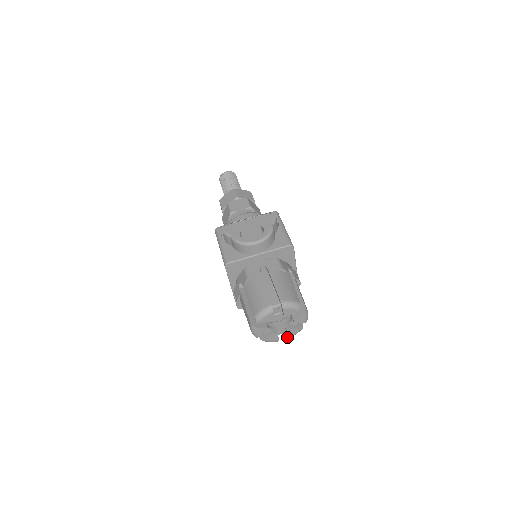
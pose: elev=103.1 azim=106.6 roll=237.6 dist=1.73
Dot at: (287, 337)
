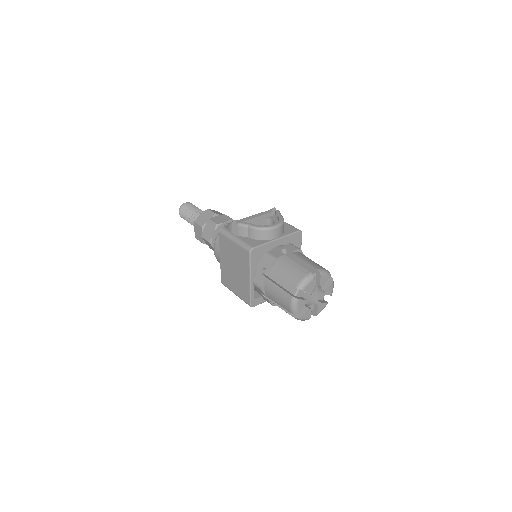
Dot at: (314, 315)
